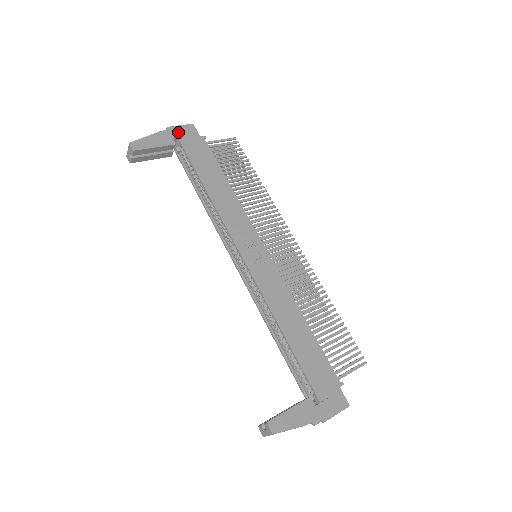
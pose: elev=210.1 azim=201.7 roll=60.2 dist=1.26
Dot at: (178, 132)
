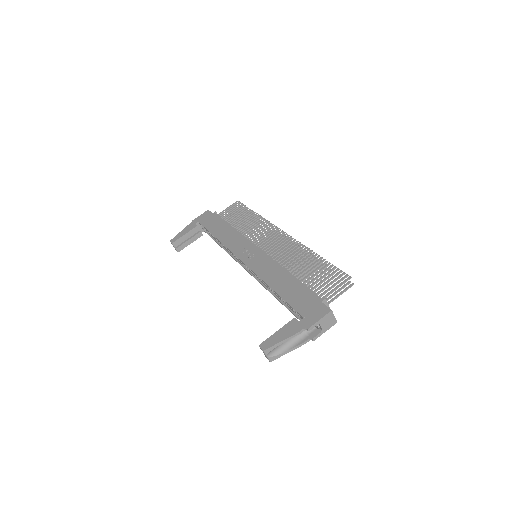
Dot at: (199, 219)
